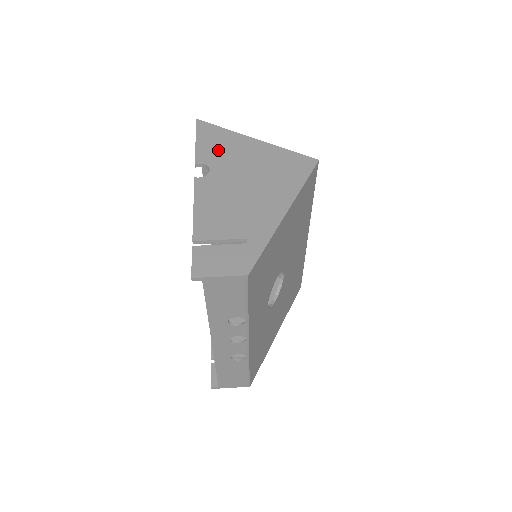
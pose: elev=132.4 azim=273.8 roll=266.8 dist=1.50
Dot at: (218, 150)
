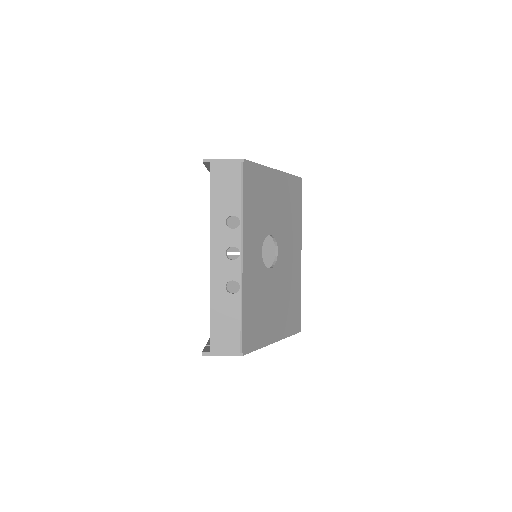
Dot at: occluded
